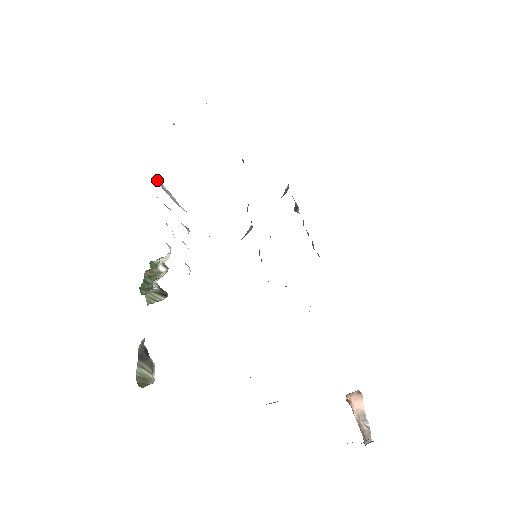
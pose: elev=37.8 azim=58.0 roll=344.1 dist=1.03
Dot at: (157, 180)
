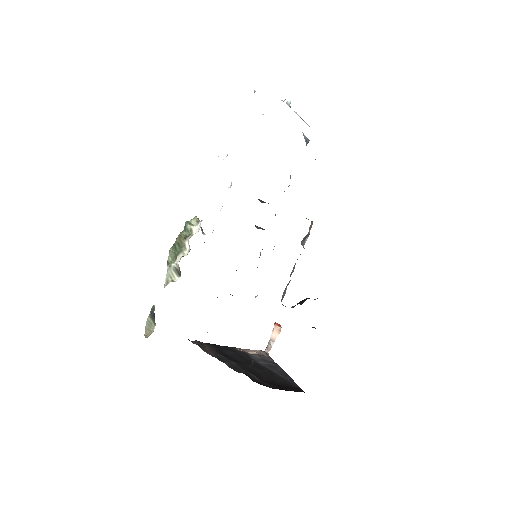
Dot at: occluded
